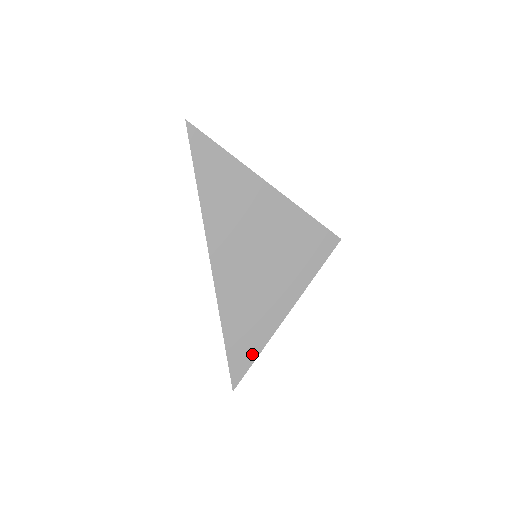
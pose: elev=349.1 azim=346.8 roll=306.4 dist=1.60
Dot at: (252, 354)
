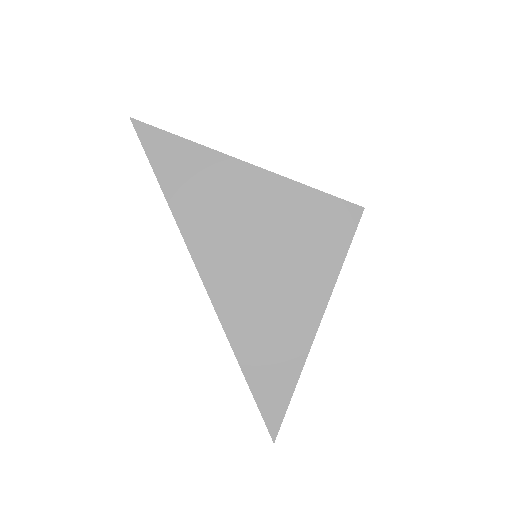
Dot at: (286, 387)
